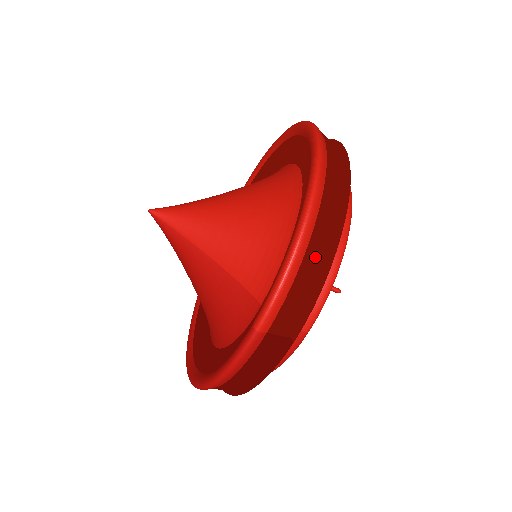
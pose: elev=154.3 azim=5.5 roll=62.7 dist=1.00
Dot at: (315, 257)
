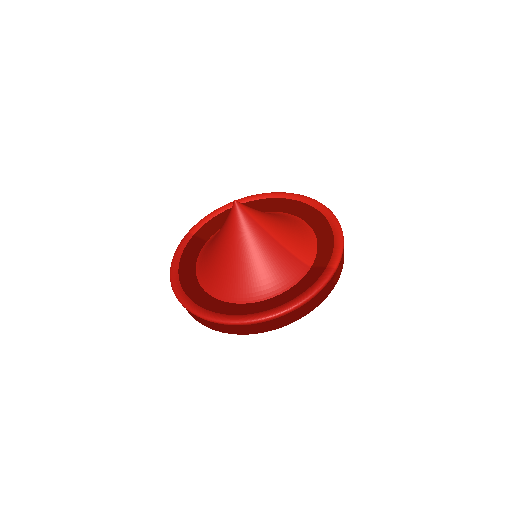
Dot at: occluded
